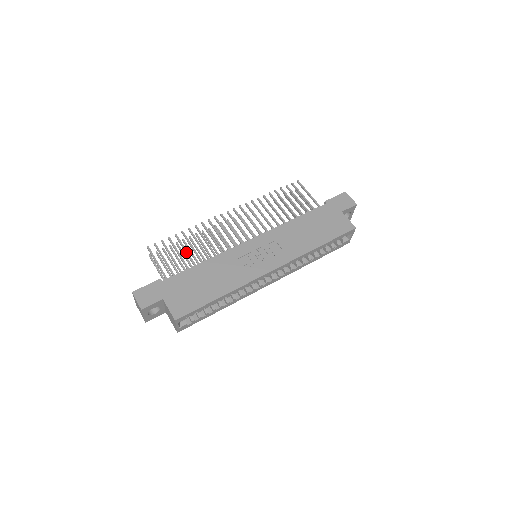
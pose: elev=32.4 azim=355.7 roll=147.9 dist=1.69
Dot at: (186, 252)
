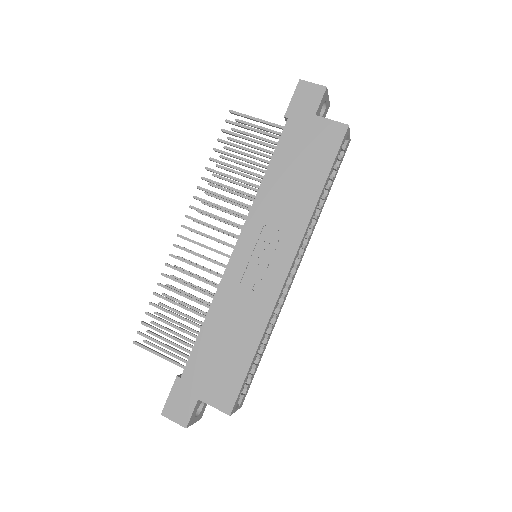
Dot at: (178, 317)
